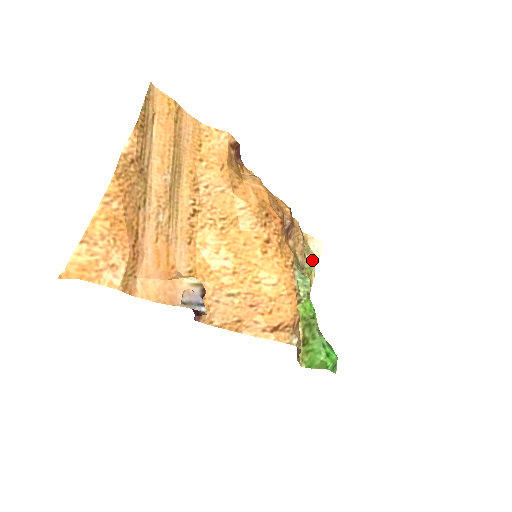
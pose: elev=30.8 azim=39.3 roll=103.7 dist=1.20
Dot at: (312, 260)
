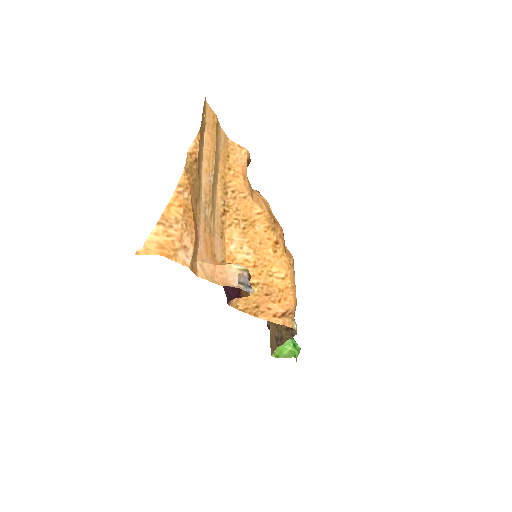
Dot at: occluded
